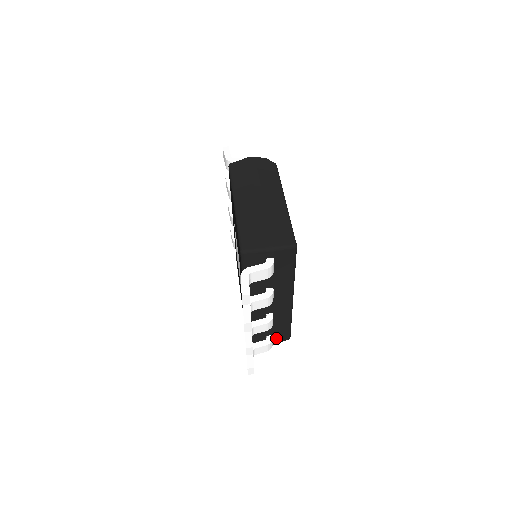
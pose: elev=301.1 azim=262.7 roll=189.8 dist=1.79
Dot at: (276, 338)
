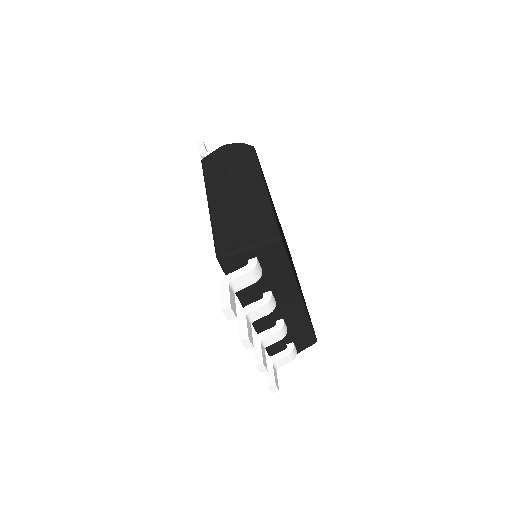
Dot at: (299, 345)
